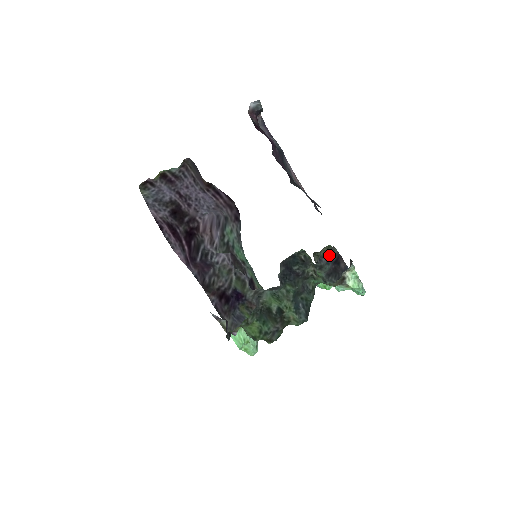
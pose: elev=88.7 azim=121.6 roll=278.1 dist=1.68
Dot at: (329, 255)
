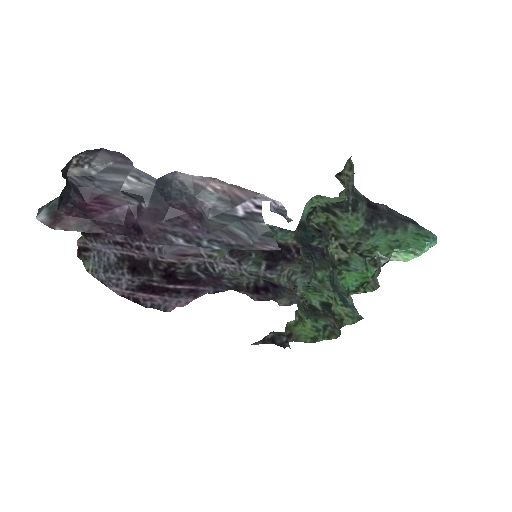
Dot at: (354, 195)
